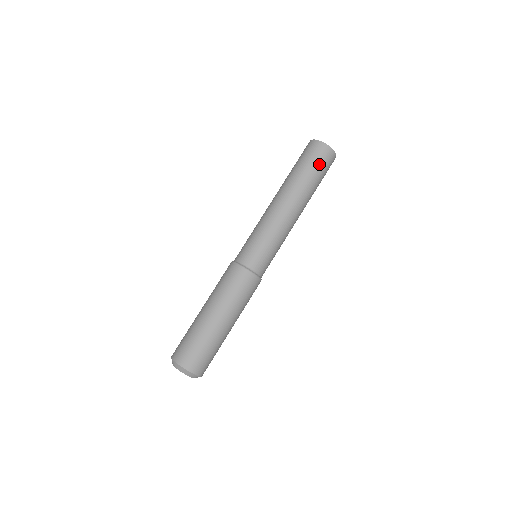
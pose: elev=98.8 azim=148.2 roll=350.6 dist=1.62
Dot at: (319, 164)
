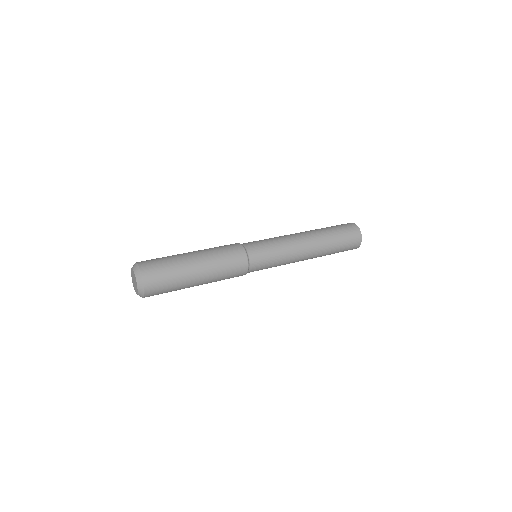
Dot at: occluded
